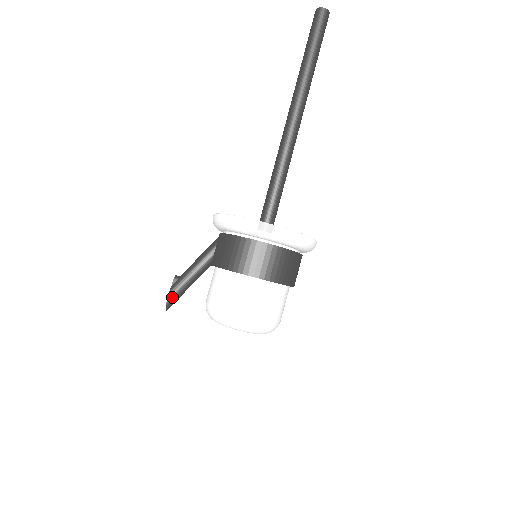
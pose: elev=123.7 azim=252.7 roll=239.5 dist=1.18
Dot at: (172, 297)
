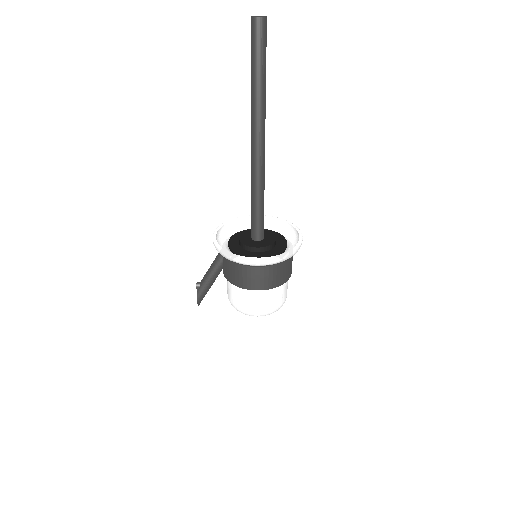
Dot at: (200, 299)
